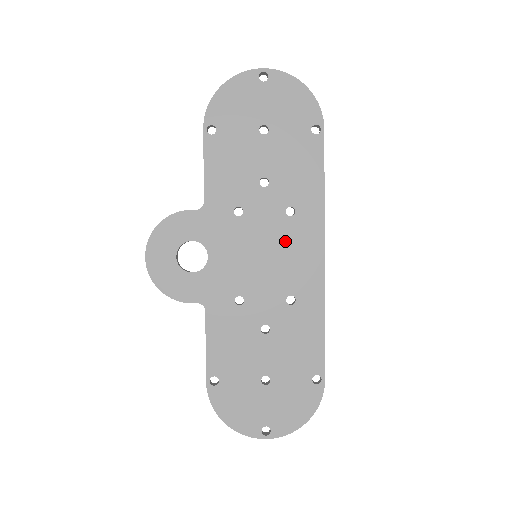
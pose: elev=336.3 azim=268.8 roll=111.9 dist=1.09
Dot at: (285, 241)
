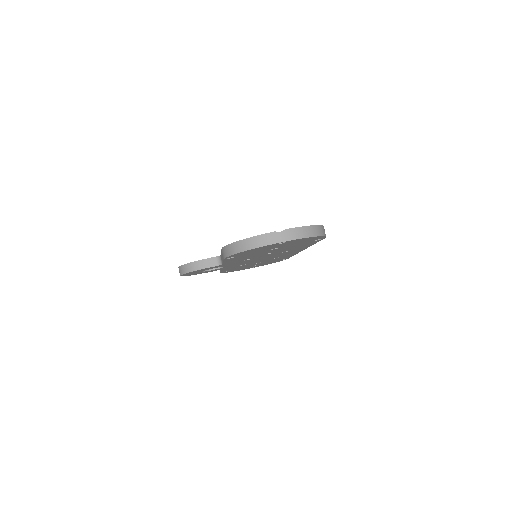
Dot at: occluded
